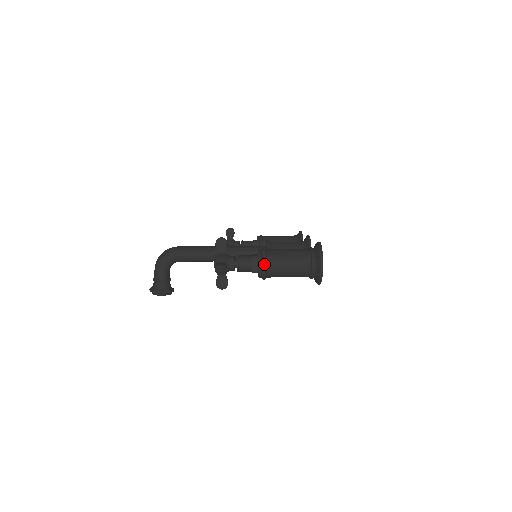
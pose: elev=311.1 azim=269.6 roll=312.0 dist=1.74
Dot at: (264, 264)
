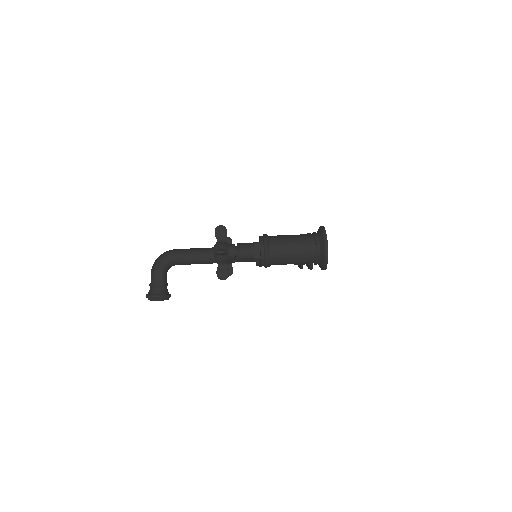
Dot at: (266, 248)
